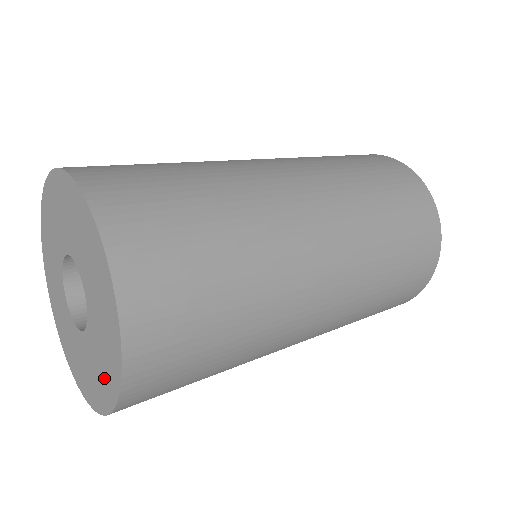
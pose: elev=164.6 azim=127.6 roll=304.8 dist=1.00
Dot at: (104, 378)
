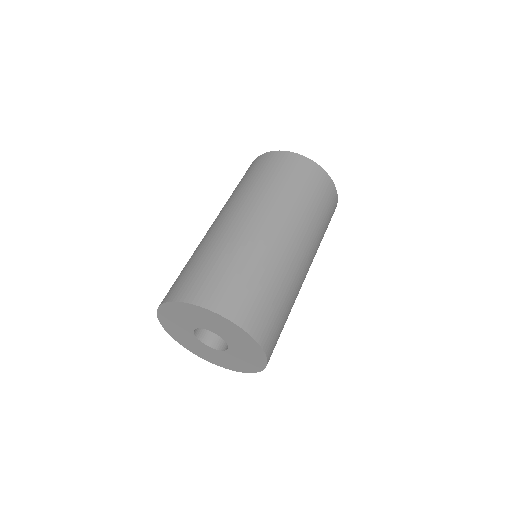
Dot at: (212, 358)
